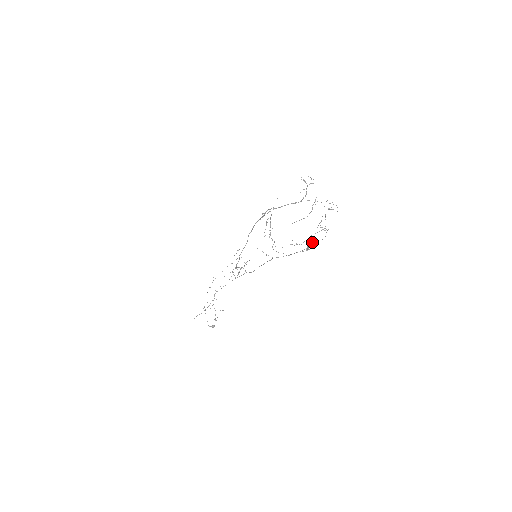
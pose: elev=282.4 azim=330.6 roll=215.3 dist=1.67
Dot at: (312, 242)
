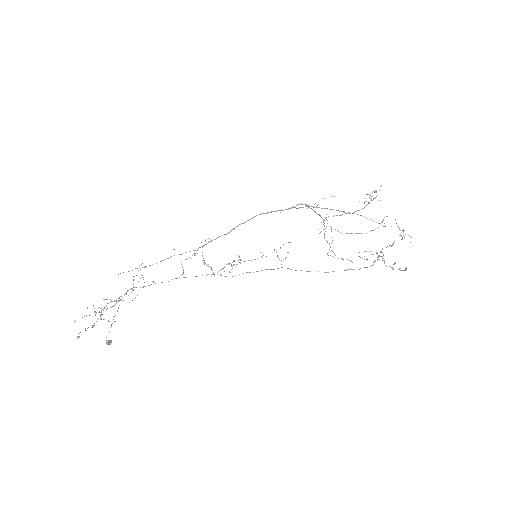
Dot at: (394, 263)
